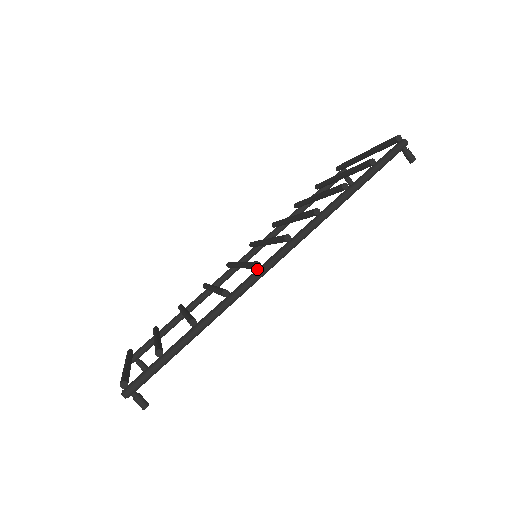
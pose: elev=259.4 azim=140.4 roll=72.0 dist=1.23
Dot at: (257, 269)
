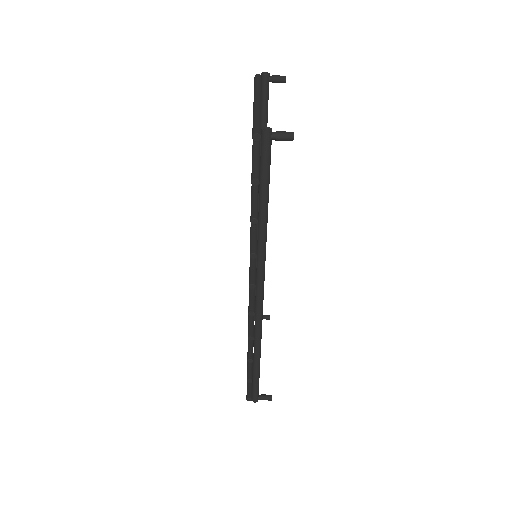
Dot at: (254, 313)
